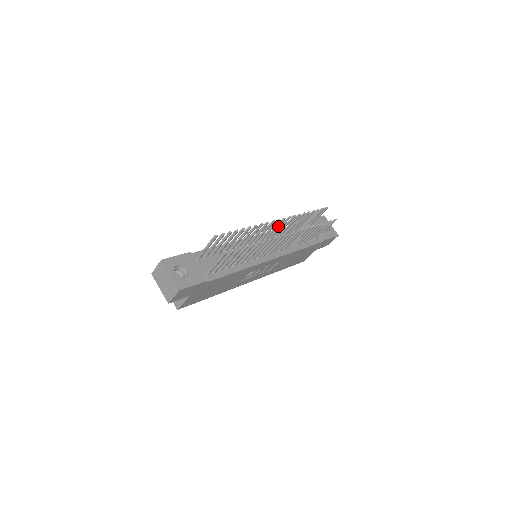
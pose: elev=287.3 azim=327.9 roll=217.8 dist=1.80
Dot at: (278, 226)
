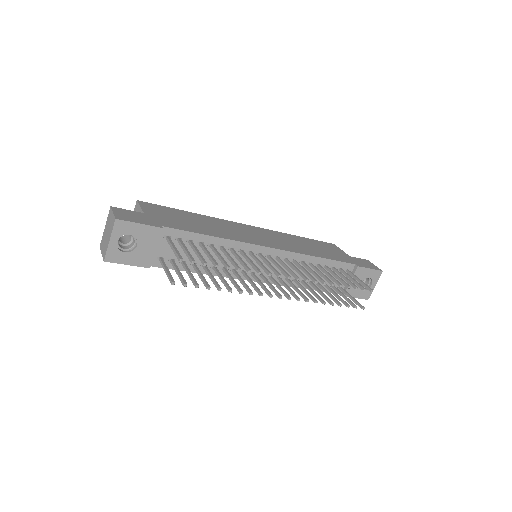
Dot at: (291, 272)
